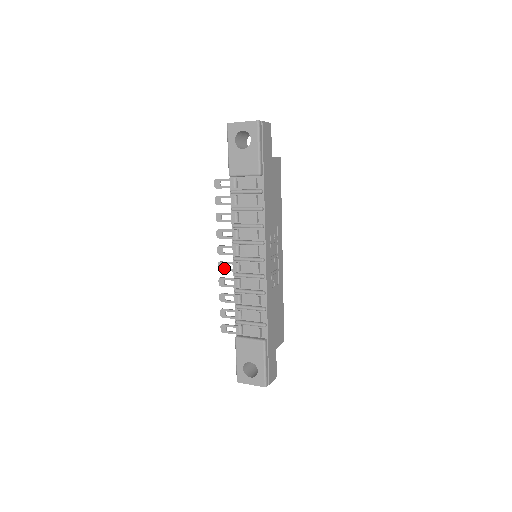
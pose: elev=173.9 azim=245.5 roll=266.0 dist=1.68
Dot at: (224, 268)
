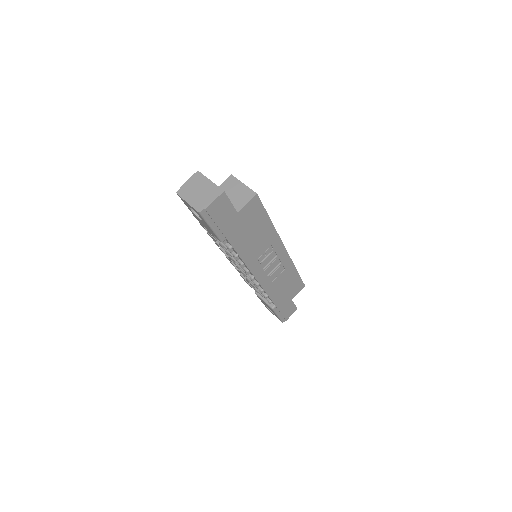
Dot at: occluded
